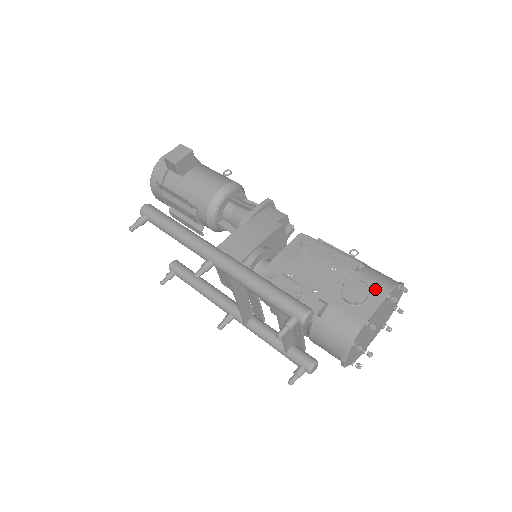
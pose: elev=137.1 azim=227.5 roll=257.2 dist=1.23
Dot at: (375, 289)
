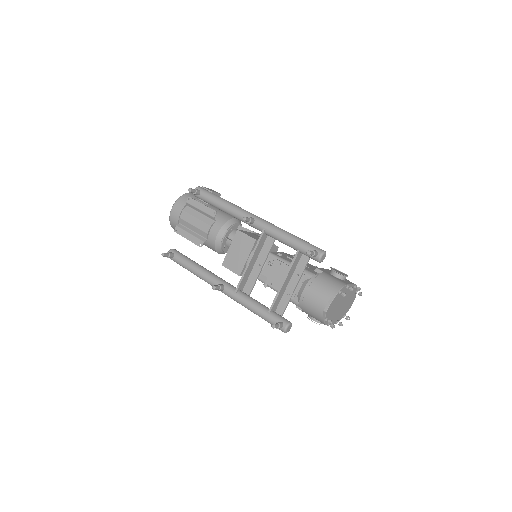
Dot at: (348, 280)
